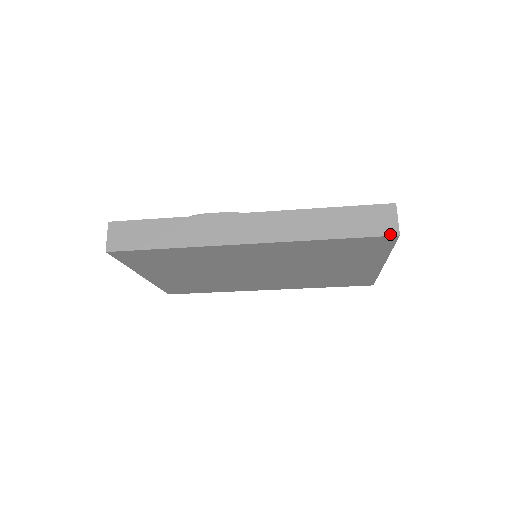
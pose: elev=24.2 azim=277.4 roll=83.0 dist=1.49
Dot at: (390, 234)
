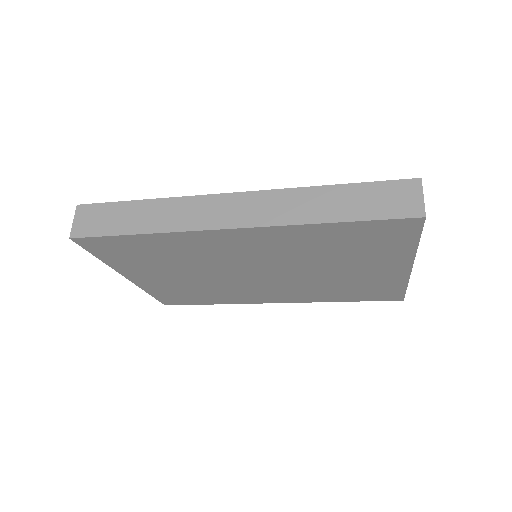
Dot at: (413, 216)
